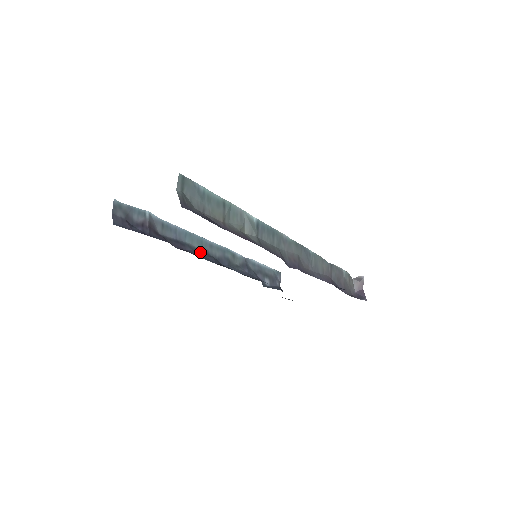
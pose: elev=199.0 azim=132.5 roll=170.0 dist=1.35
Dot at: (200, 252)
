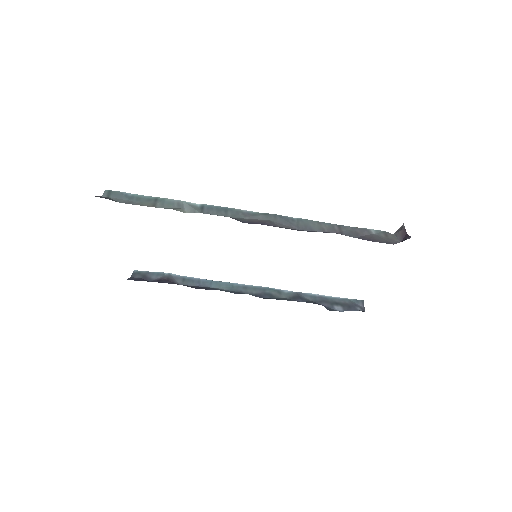
Dot at: occluded
